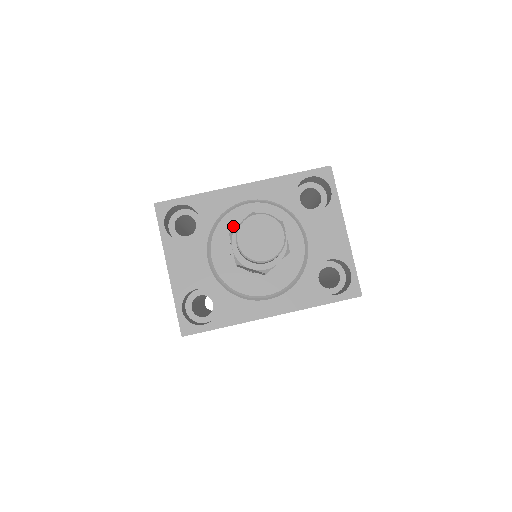
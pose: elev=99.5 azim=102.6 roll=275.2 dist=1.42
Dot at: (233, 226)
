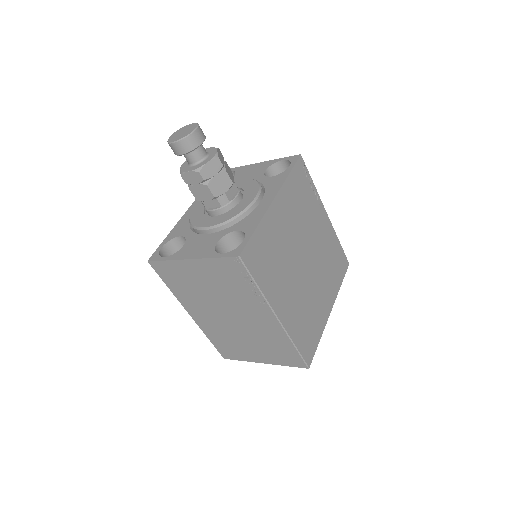
Dot at: (199, 214)
